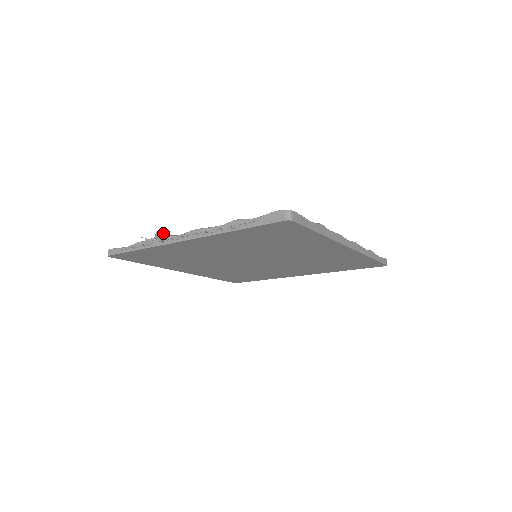
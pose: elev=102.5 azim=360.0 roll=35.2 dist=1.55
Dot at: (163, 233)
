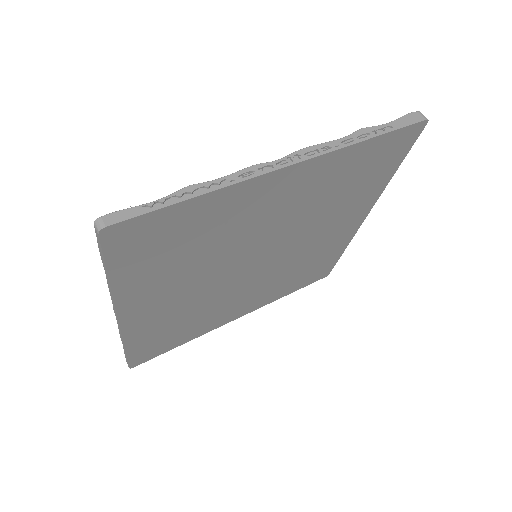
Dot at: occluded
